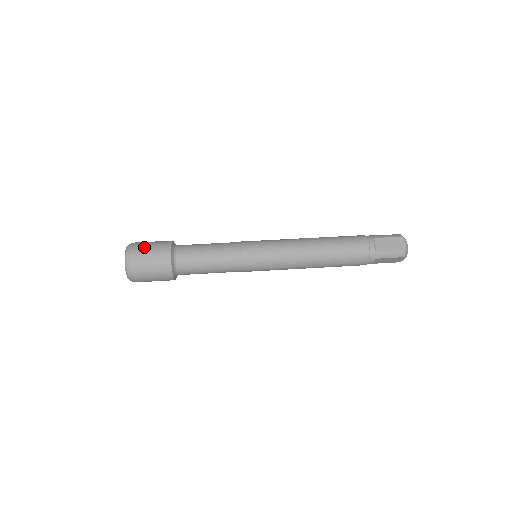
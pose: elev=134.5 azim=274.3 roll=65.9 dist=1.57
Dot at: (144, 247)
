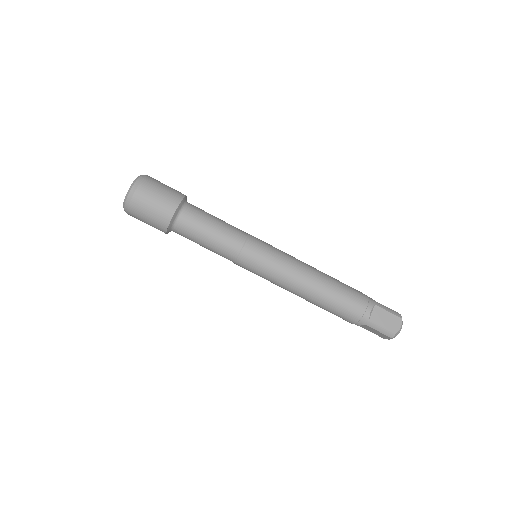
Dot at: (141, 215)
